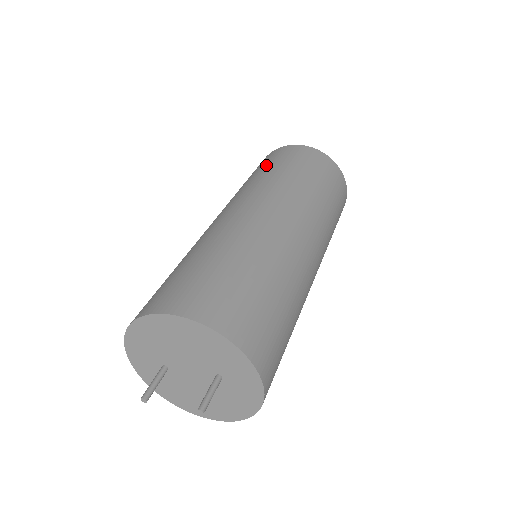
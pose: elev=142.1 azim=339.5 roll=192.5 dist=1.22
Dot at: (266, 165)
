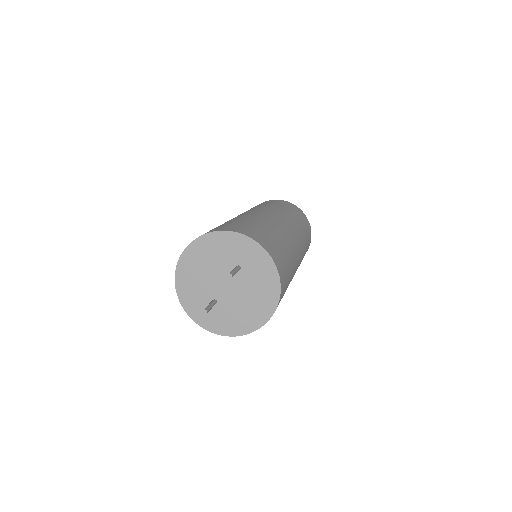
Dot at: occluded
